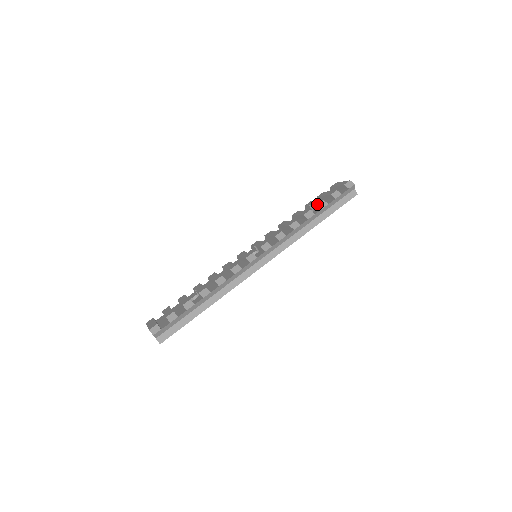
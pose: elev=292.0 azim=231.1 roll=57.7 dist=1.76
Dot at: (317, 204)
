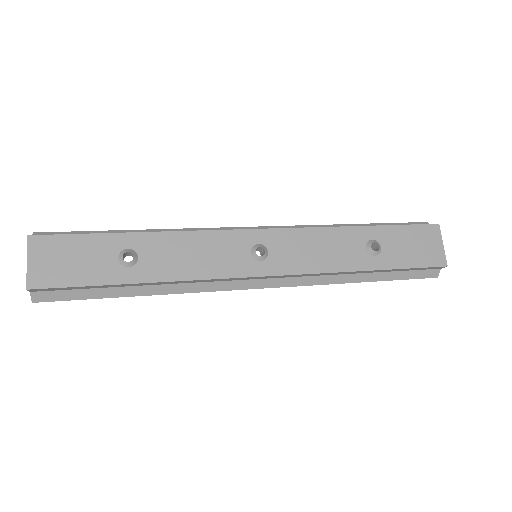
Dot at: occluded
